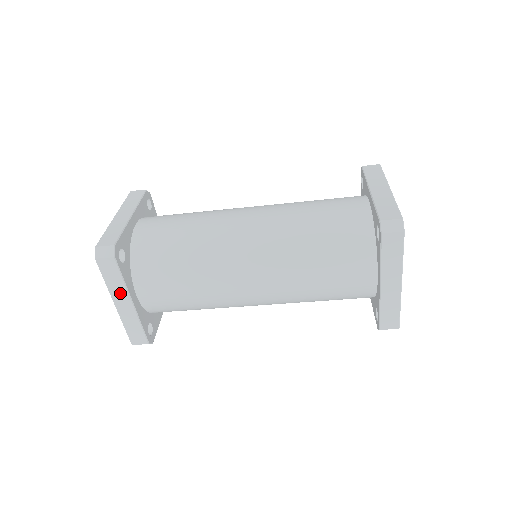
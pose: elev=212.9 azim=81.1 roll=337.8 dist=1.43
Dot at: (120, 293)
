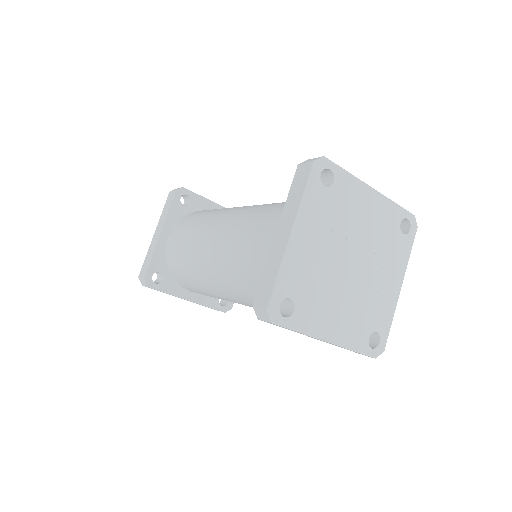
Dot at: occluded
